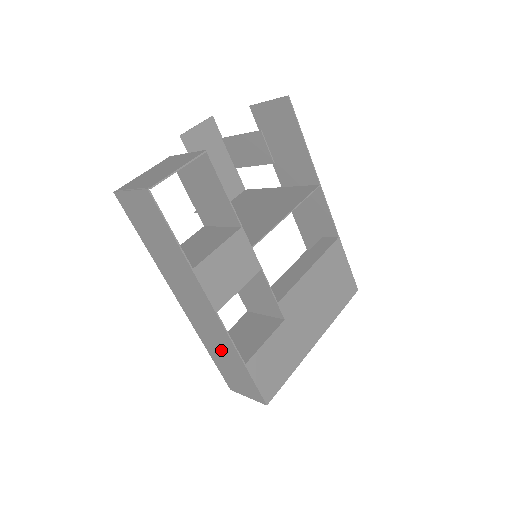
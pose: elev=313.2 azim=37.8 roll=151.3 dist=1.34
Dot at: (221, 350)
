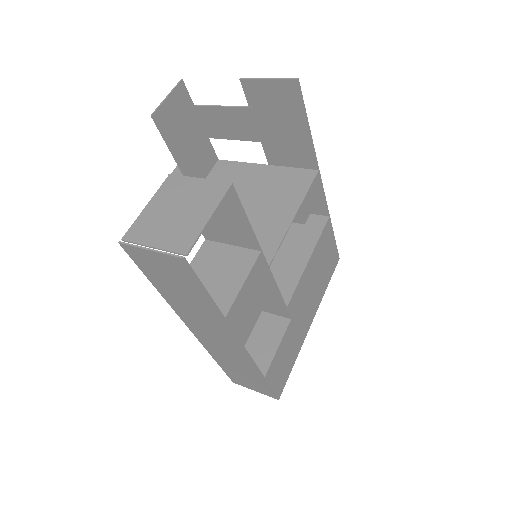
Dot at: (236, 364)
